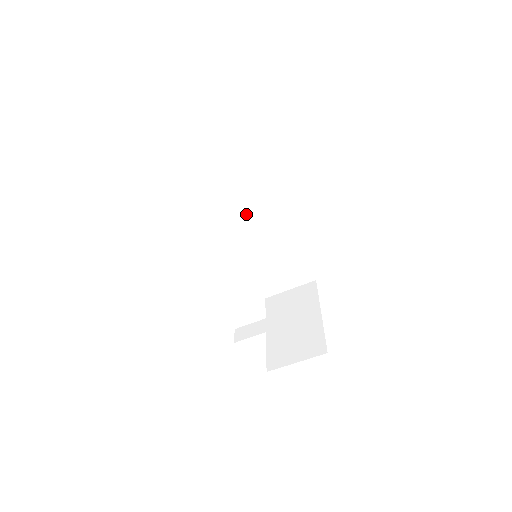
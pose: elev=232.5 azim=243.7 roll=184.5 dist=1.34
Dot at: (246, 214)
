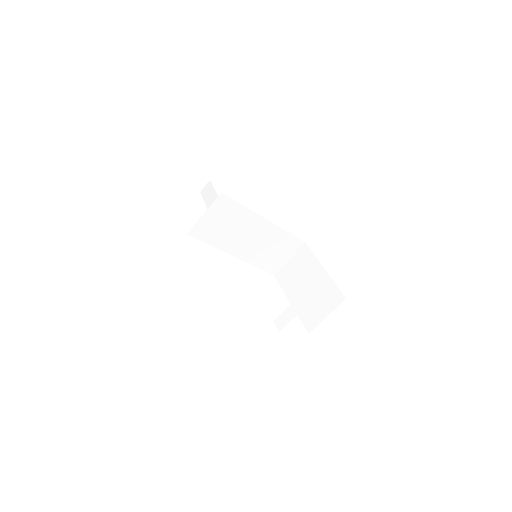
Dot at: (230, 228)
